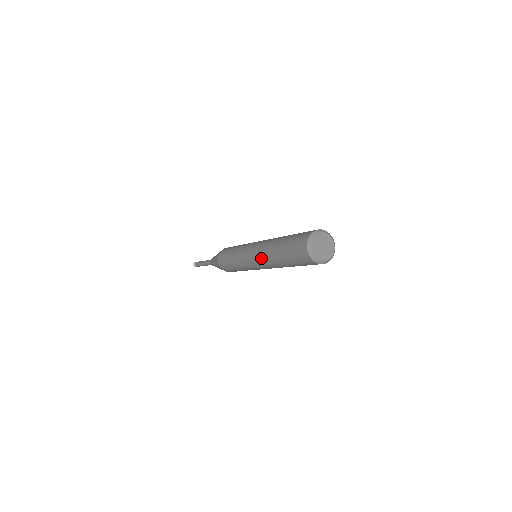
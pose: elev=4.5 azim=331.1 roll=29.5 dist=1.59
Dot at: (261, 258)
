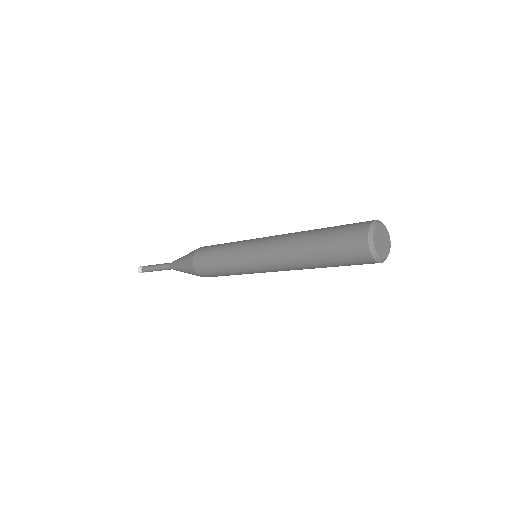
Dot at: (283, 267)
